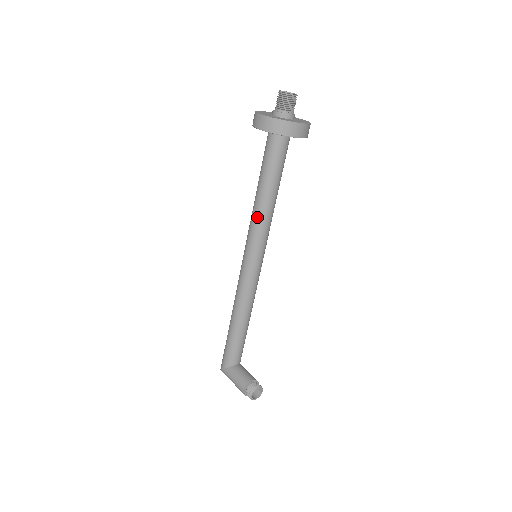
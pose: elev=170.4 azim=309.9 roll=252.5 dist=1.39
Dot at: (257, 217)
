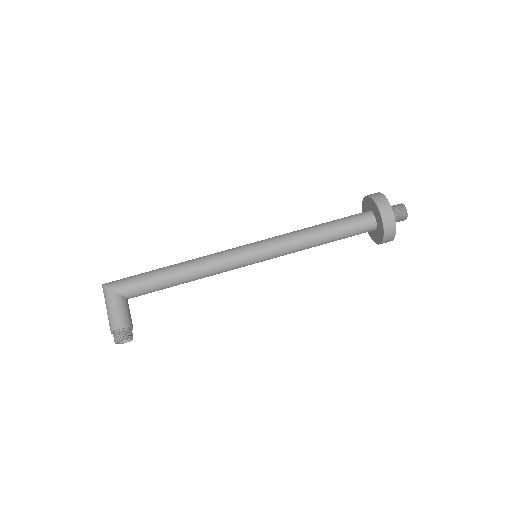
Dot at: (298, 241)
